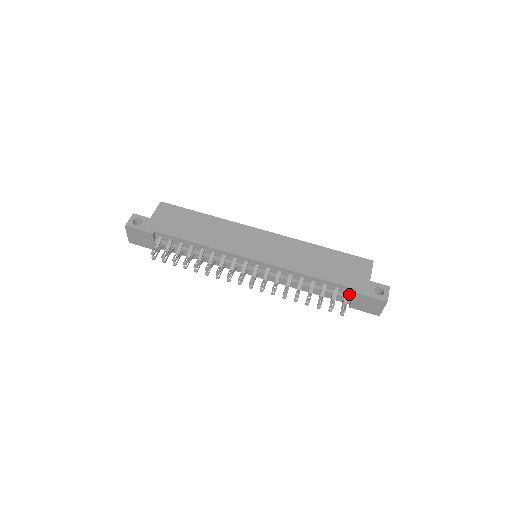
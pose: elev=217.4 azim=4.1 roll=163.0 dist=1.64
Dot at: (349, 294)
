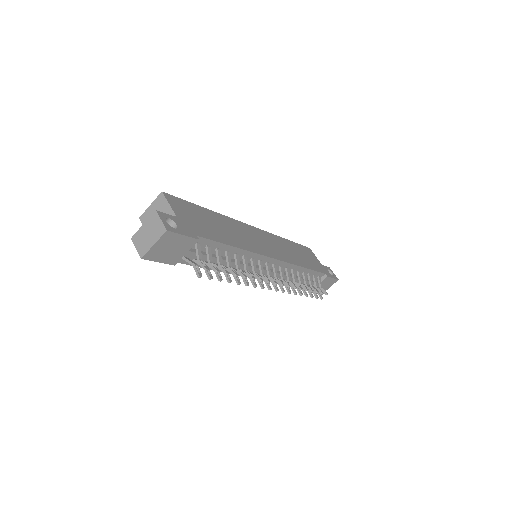
Dot at: (321, 279)
